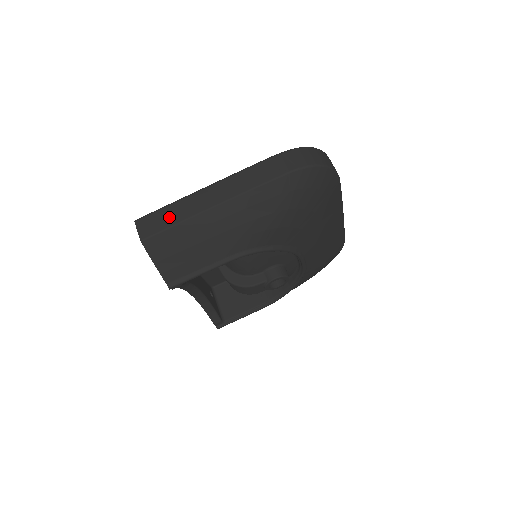
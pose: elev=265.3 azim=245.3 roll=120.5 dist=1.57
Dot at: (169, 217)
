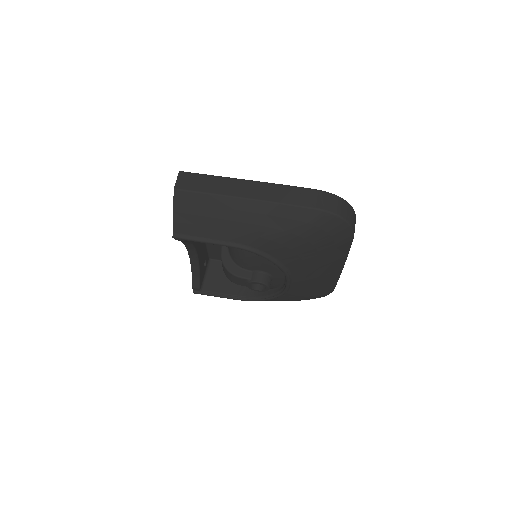
Dot at: (206, 185)
